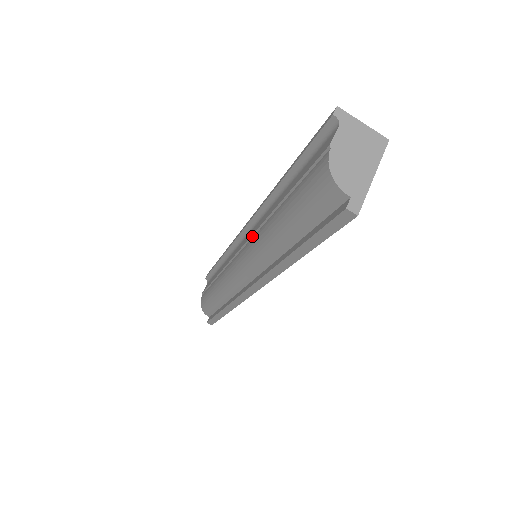
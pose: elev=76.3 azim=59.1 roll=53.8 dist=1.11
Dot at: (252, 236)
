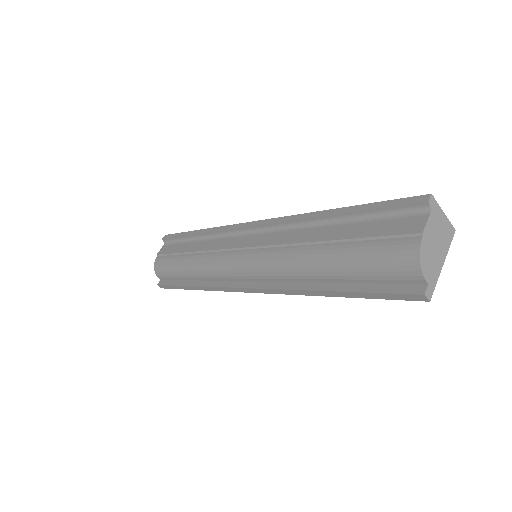
Dot at: (270, 246)
